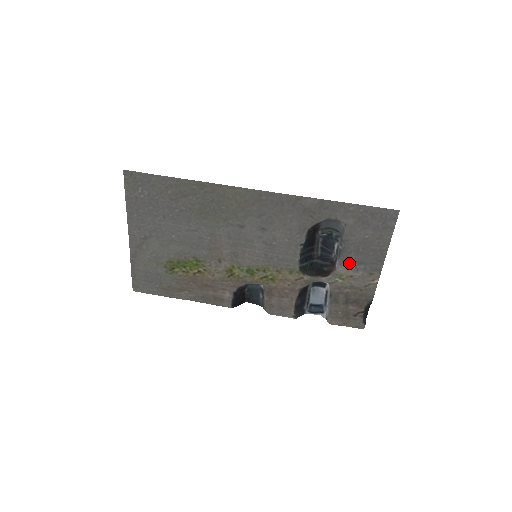
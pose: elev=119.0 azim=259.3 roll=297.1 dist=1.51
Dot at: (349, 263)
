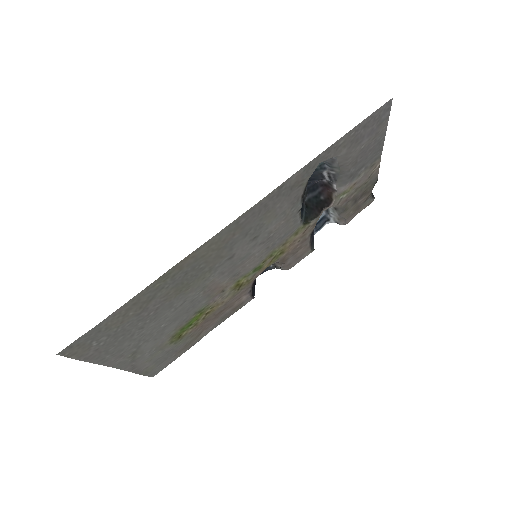
Dot at: (350, 178)
